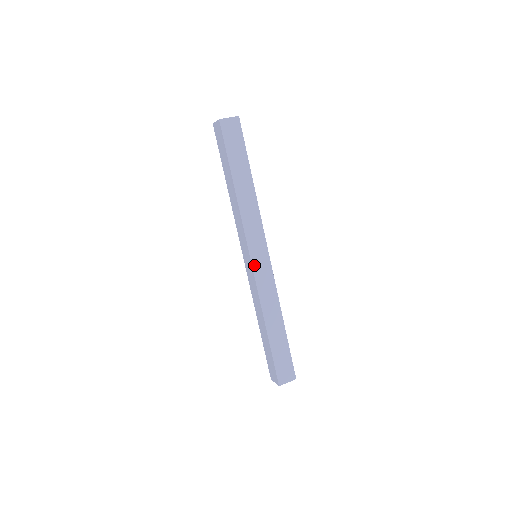
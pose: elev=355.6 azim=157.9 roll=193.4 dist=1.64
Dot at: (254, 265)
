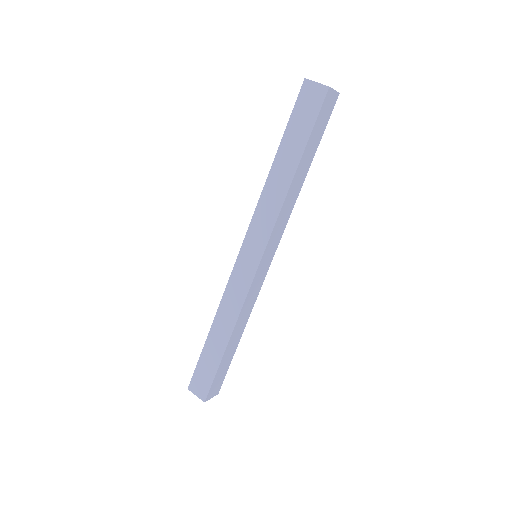
Dot at: (239, 260)
